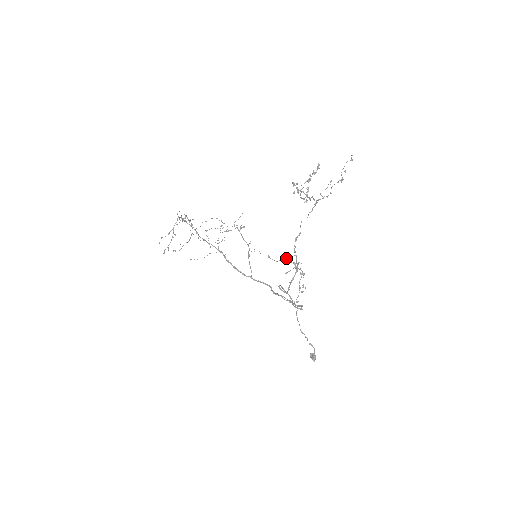
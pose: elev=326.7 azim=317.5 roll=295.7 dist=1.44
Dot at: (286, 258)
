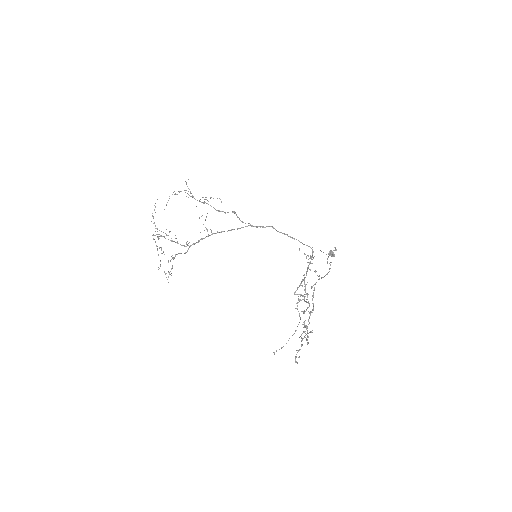
Dot at: (296, 303)
